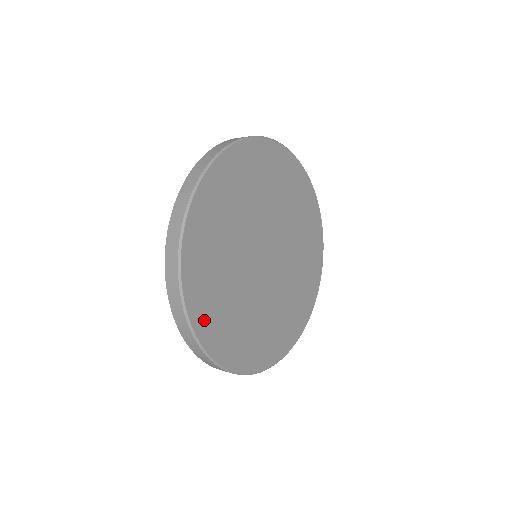
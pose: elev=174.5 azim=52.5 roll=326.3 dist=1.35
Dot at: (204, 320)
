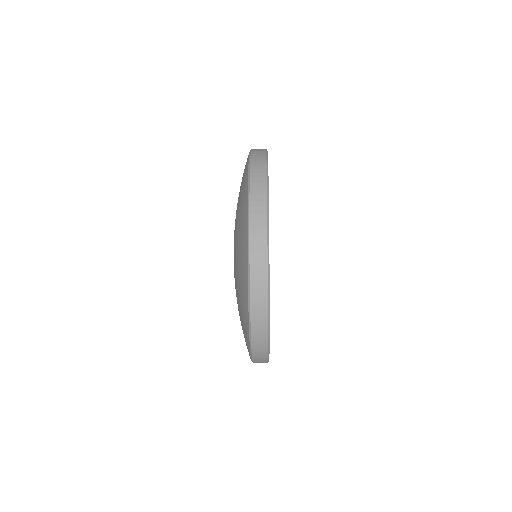
Dot at: occluded
